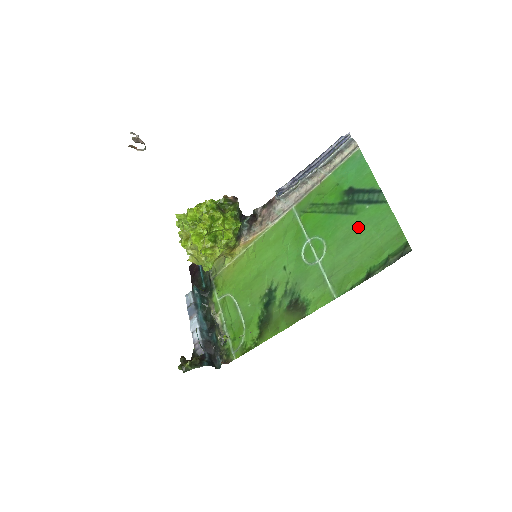
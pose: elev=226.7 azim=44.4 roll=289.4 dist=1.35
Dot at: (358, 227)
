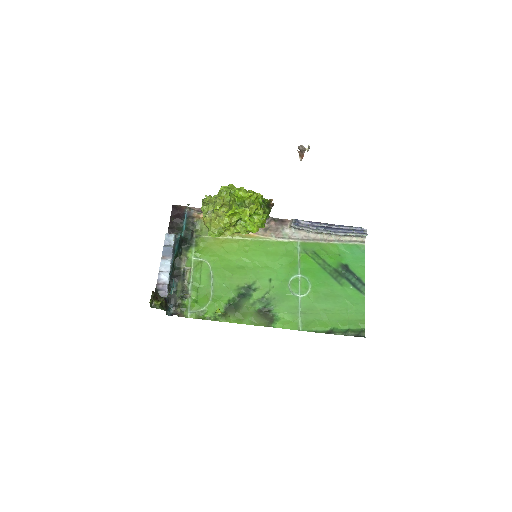
Dot at: (339, 295)
